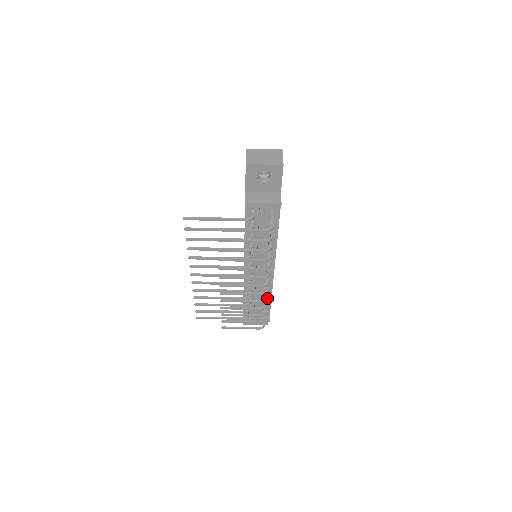
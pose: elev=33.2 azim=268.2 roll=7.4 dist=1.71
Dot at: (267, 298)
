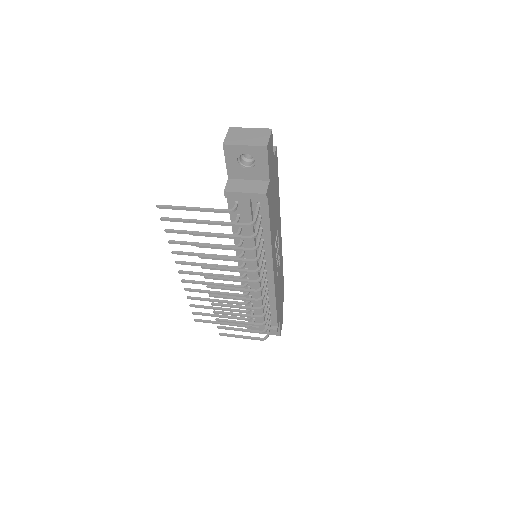
Dot at: (271, 305)
